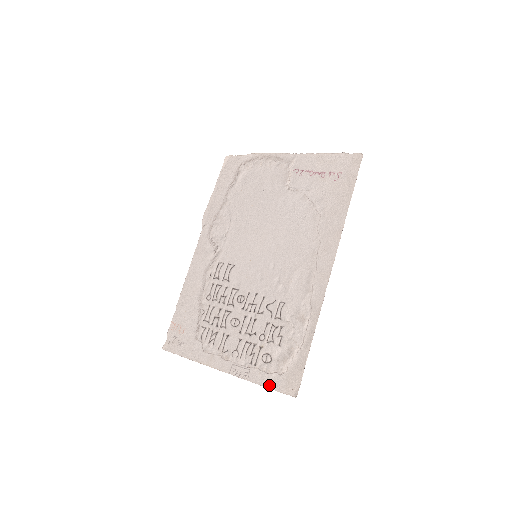
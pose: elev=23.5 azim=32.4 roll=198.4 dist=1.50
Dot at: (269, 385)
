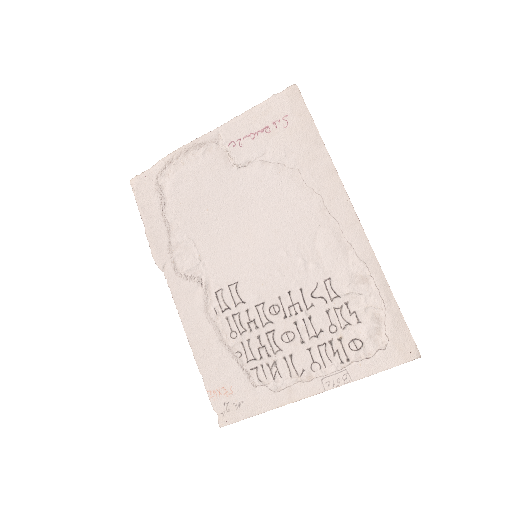
Dot at: (381, 368)
